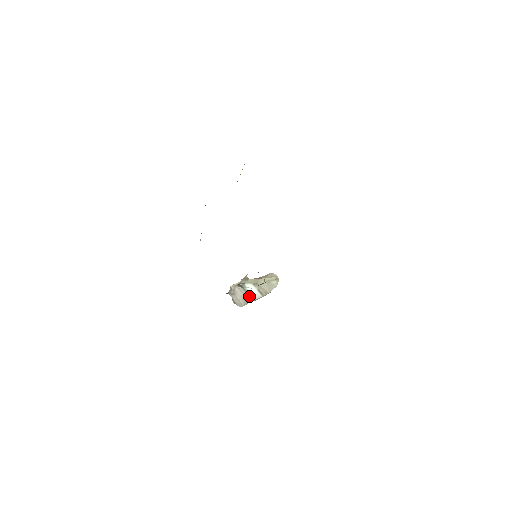
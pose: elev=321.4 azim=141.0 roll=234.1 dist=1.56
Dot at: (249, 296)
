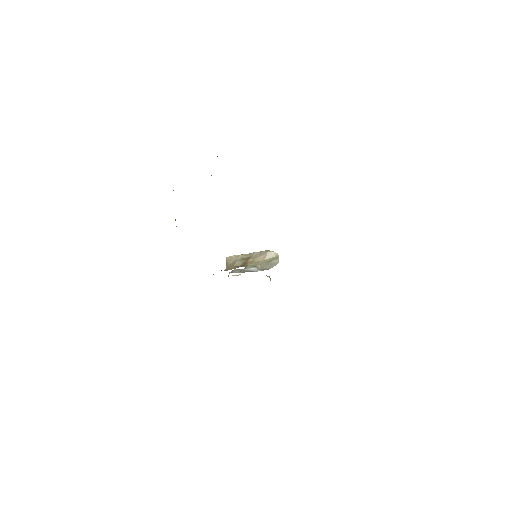
Dot at: (247, 271)
